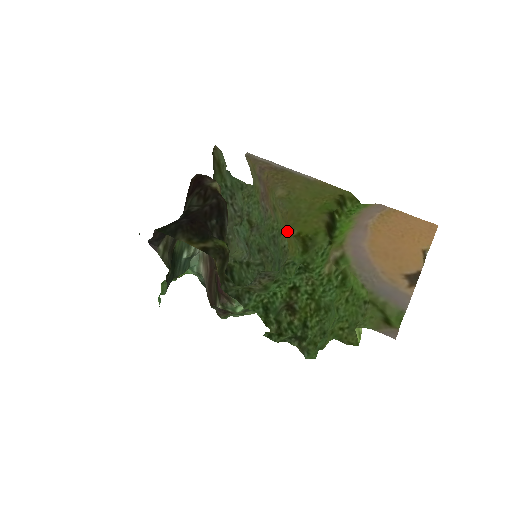
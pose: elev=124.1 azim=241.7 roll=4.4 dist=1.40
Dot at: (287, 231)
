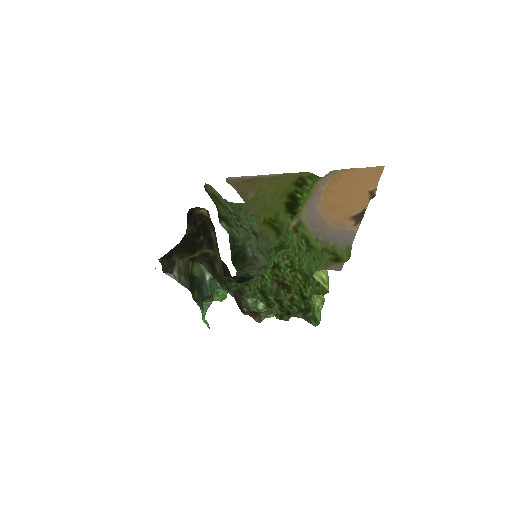
Dot at: (259, 223)
